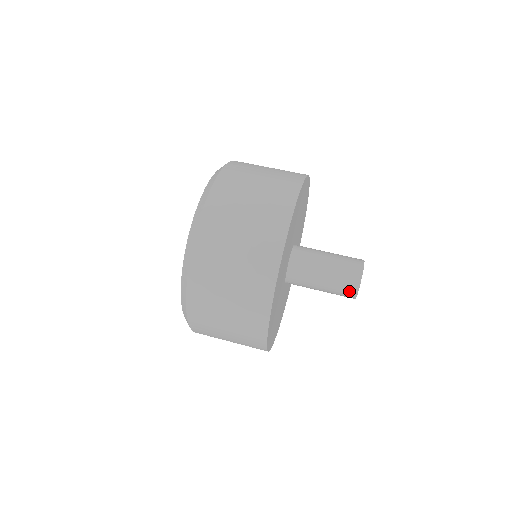
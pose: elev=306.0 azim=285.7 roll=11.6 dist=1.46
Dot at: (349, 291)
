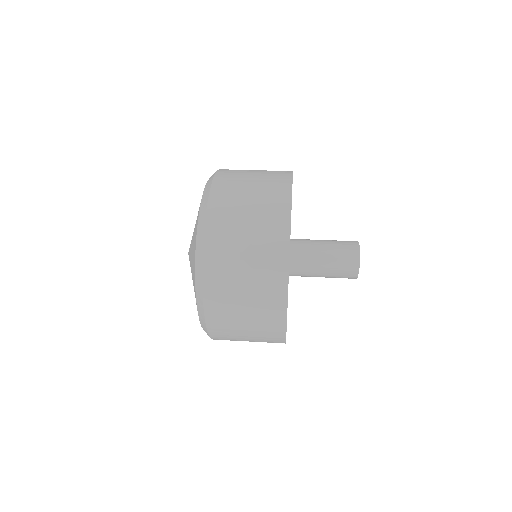
Dot at: (349, 277)
